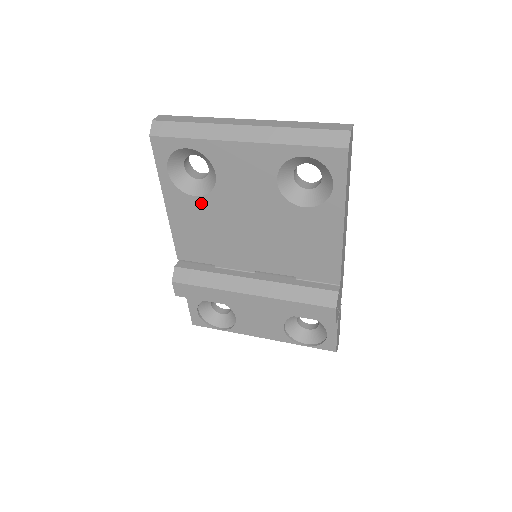
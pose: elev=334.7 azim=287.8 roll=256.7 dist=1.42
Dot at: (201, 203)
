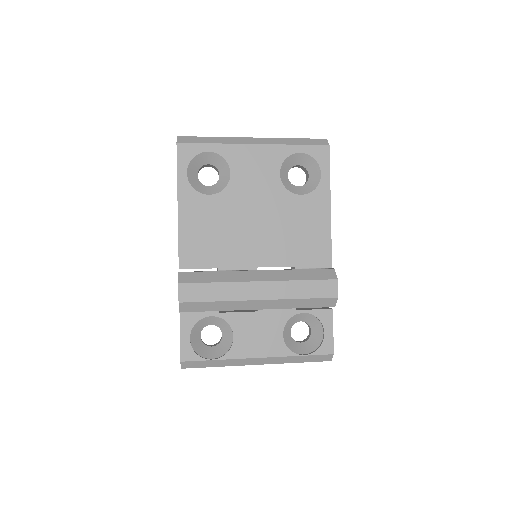
Dot at: (213, 201)
